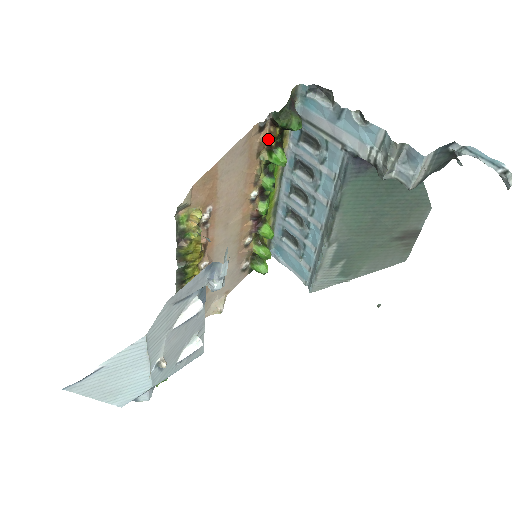
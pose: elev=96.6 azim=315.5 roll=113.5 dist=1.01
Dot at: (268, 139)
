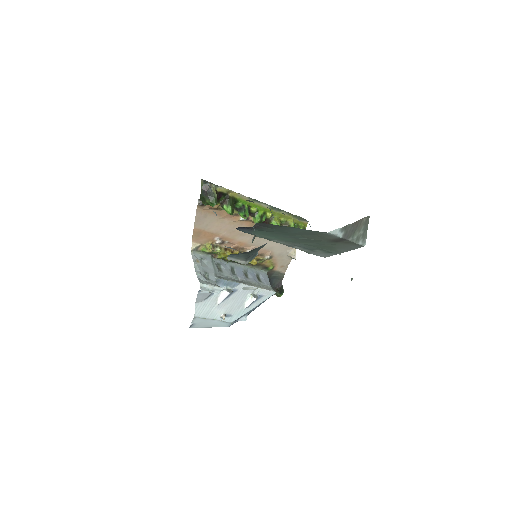
Dot at: occluded
